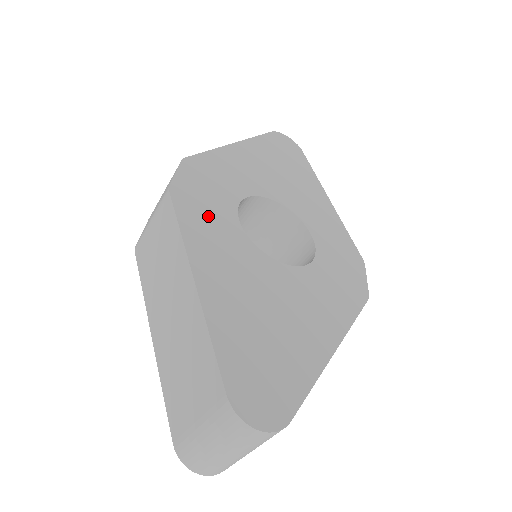
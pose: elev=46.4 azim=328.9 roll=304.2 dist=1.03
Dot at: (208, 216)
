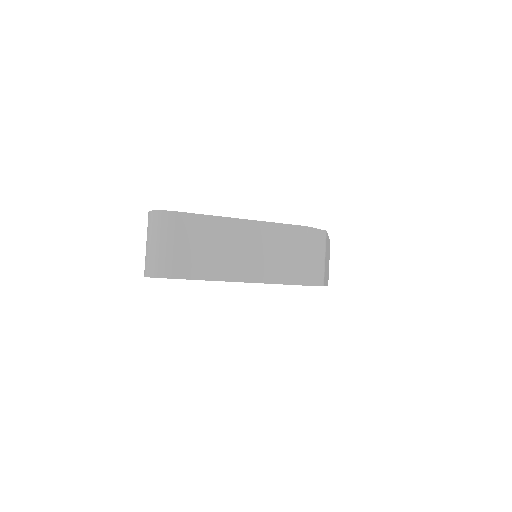
Dot at: occluded
